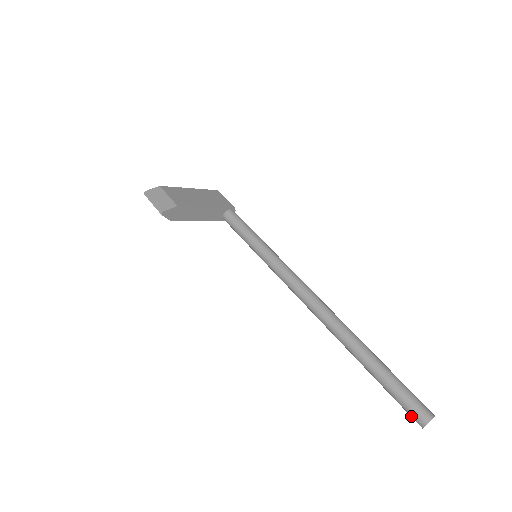
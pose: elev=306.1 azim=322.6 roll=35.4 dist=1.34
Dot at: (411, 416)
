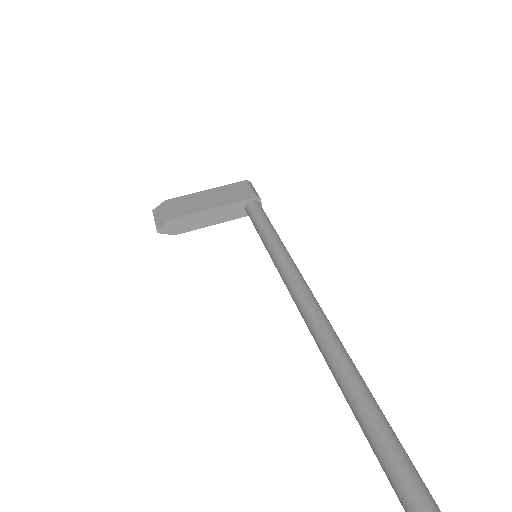
Dot at: (402, 502)
